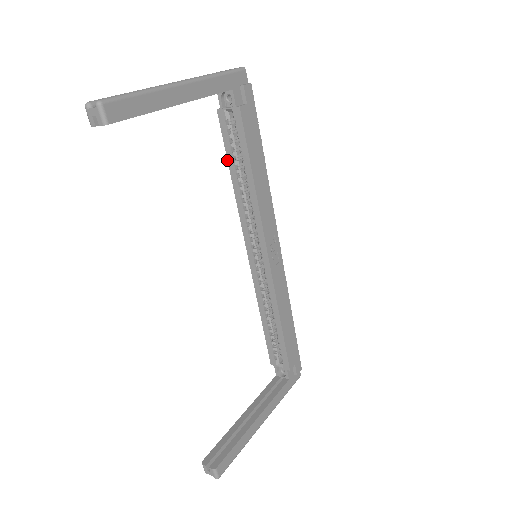
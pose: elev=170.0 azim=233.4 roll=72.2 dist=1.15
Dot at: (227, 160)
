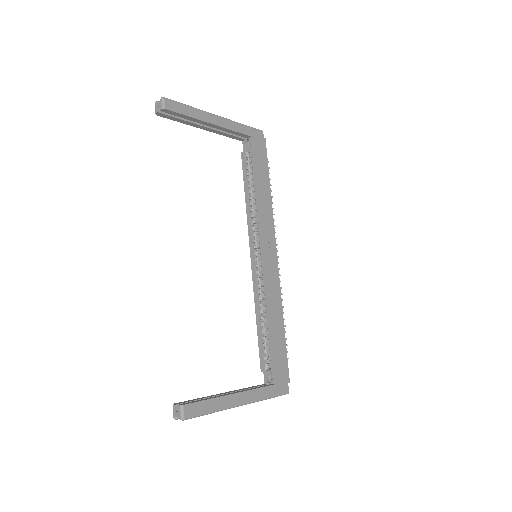
Dot at: (244, 186)
